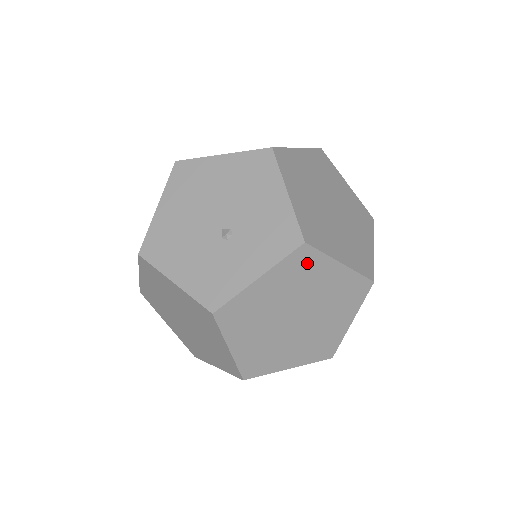
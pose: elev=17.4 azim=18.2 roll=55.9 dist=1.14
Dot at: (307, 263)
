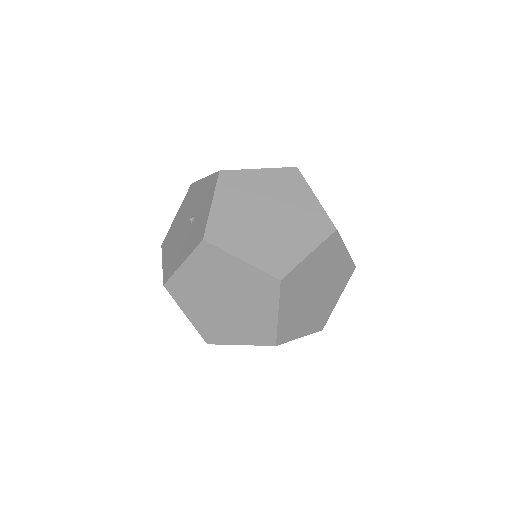
Dot at: (235, 180)
